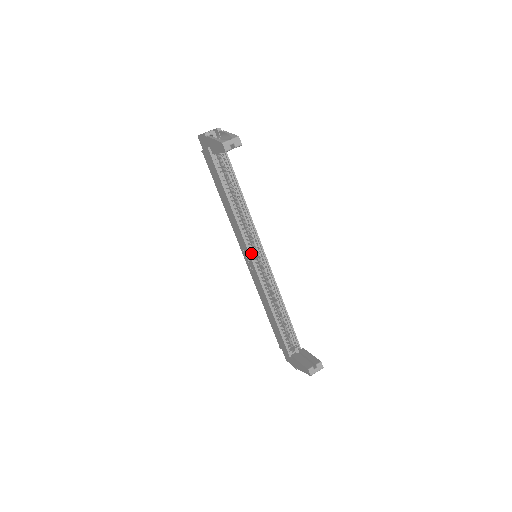
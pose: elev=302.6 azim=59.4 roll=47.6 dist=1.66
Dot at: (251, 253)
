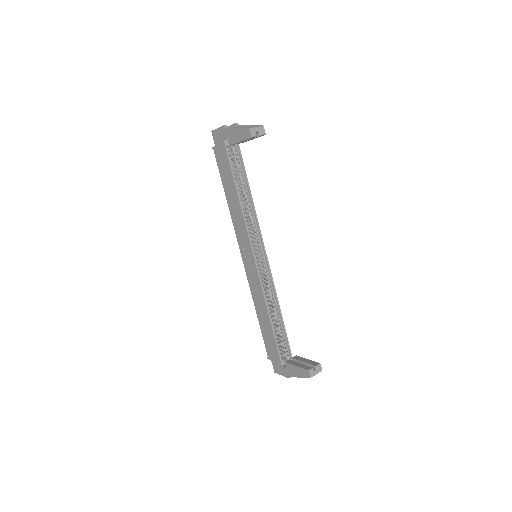
Dot at: (253, 251)
